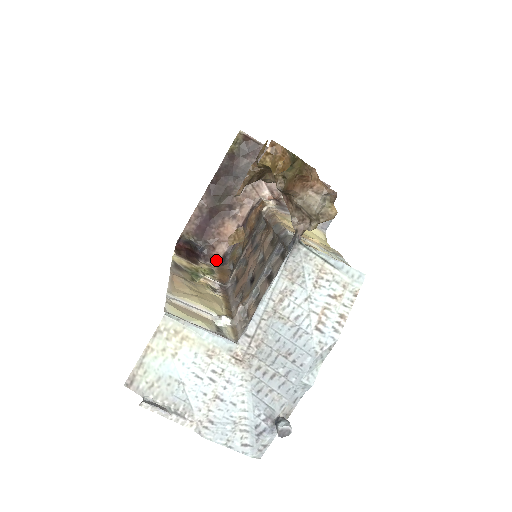
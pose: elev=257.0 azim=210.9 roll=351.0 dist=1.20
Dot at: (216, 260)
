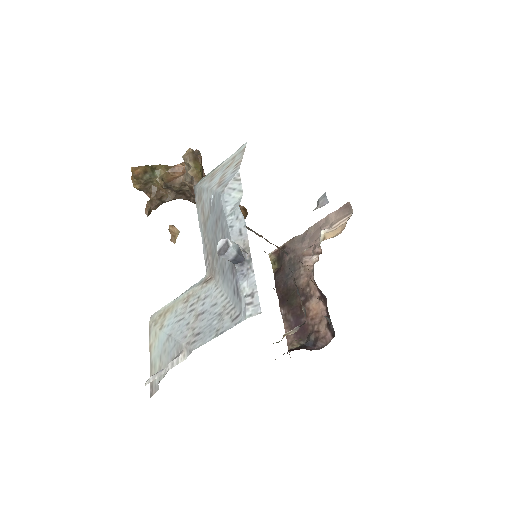
Dot at: (328, 338)
